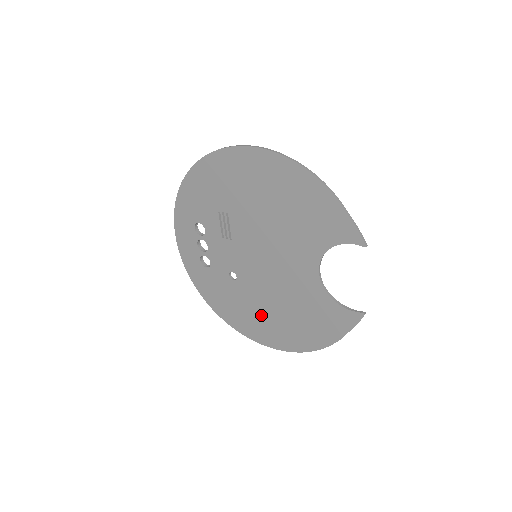
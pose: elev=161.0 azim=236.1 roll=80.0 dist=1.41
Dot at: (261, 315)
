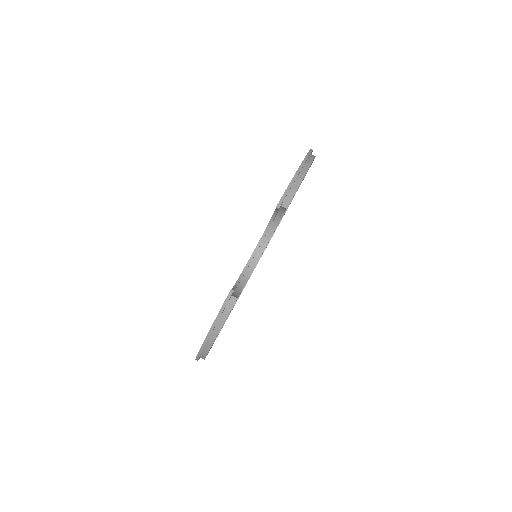
Dot at: occluded
